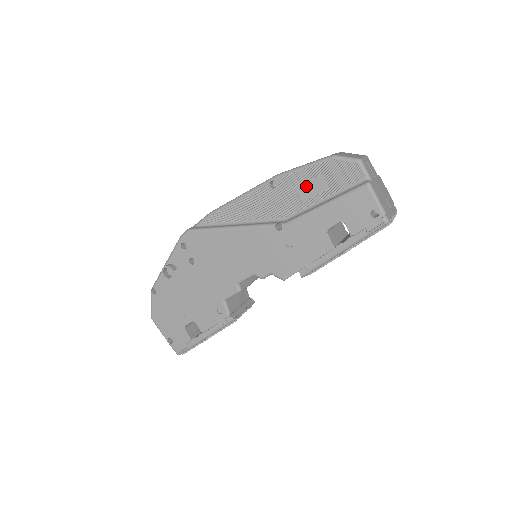
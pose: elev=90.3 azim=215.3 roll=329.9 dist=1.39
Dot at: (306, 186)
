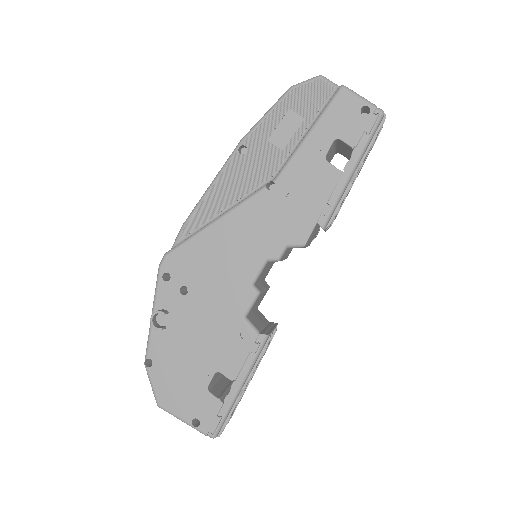
Dot at: (279, 131)
